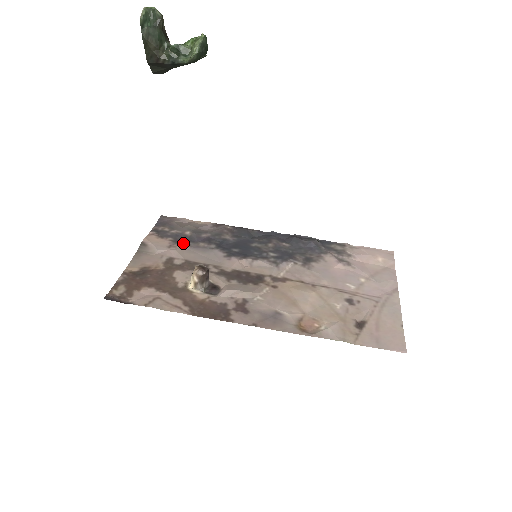
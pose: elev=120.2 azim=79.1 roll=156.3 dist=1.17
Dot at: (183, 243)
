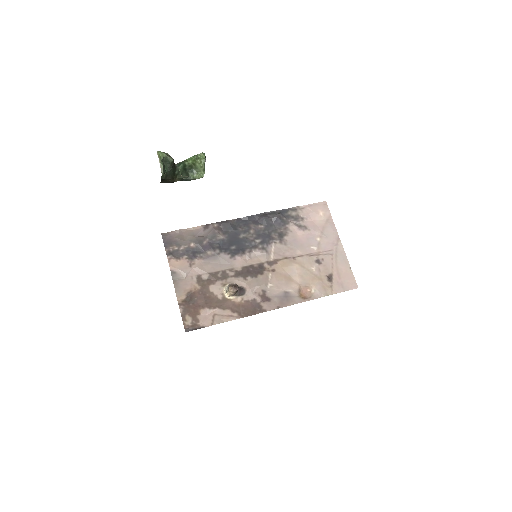
Dot at: (196, 257)
